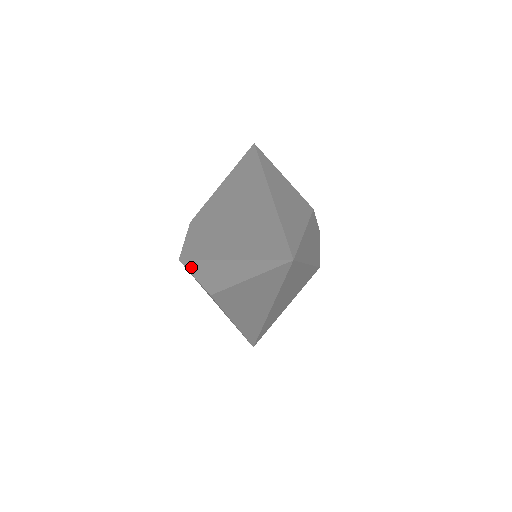
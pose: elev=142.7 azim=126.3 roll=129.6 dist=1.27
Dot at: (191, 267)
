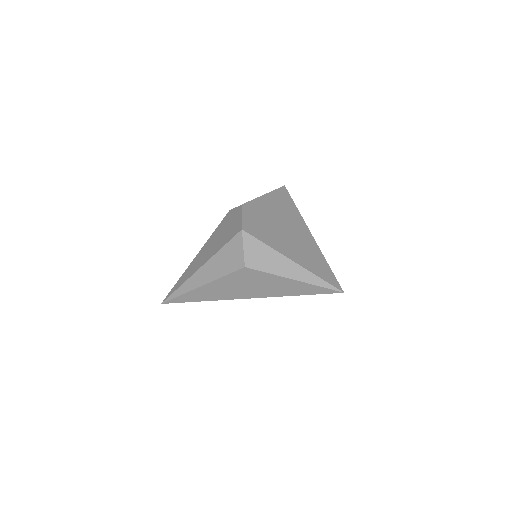
Dot at: (249, 241)
